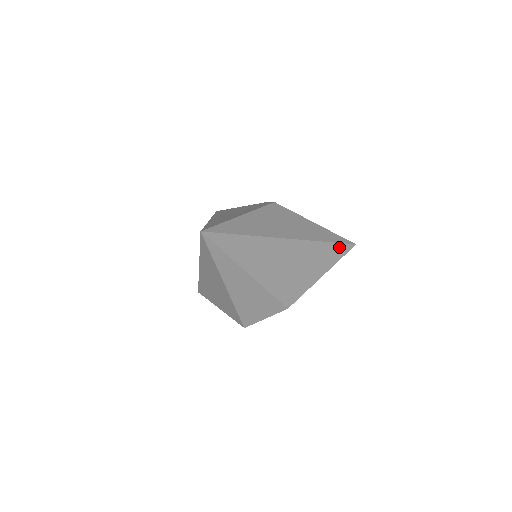
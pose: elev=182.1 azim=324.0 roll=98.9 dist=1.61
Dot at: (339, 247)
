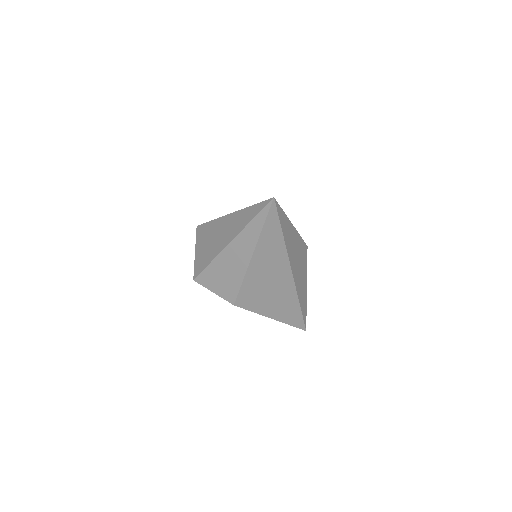
Dot at: (299, 318)
